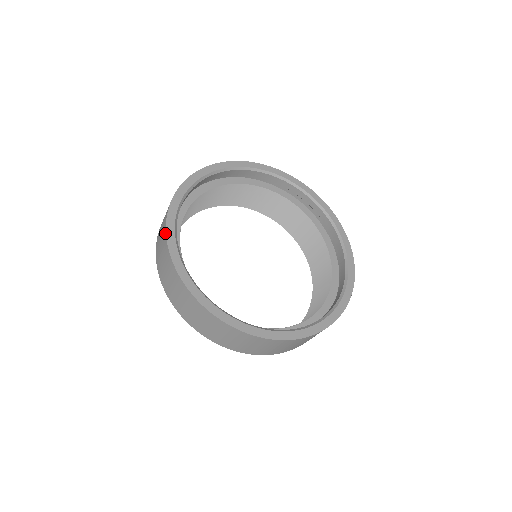
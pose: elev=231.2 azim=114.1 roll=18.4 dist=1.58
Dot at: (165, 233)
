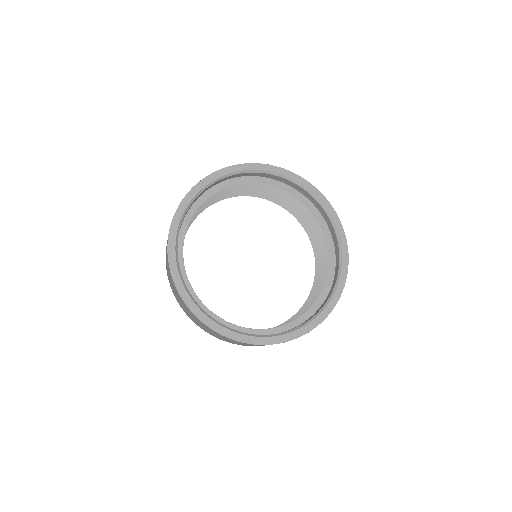
Dot at: occluded
